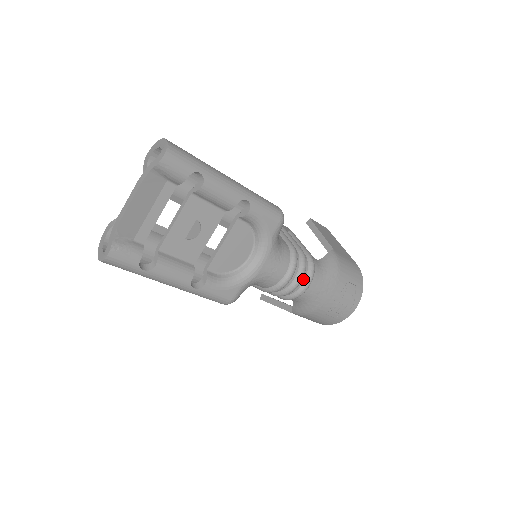
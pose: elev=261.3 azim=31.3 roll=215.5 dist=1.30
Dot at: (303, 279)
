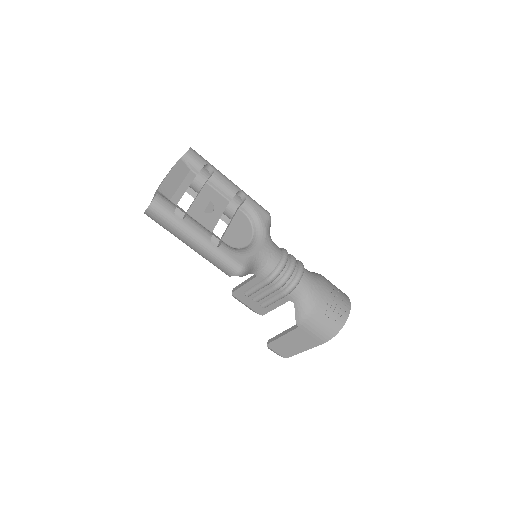
Dot at: (296, 268)
